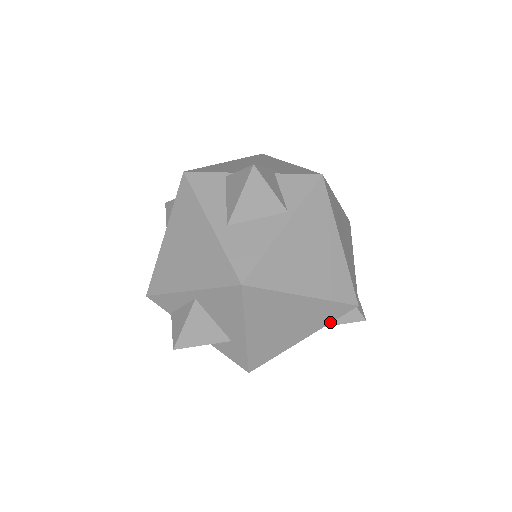
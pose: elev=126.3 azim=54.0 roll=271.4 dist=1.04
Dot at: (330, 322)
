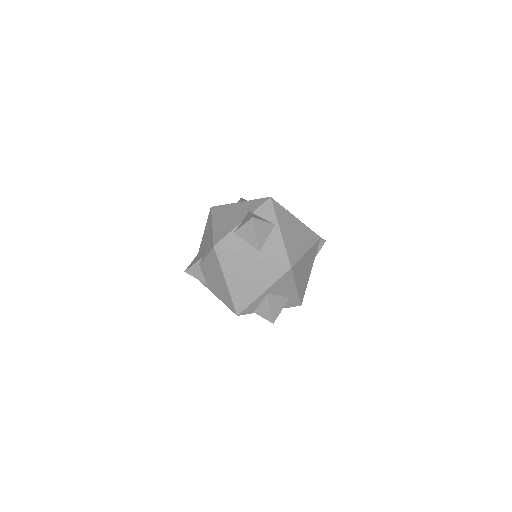
Dot at: (316, 254)
